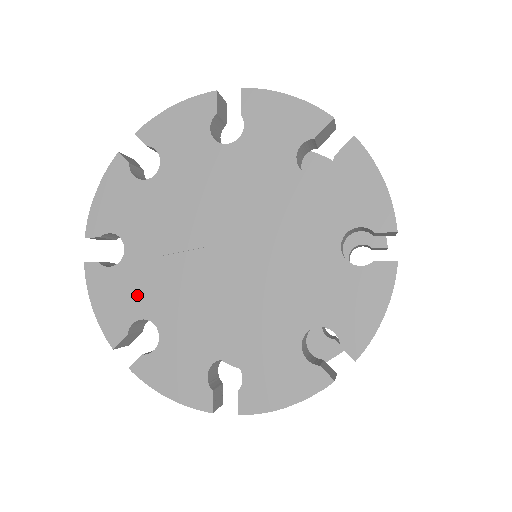
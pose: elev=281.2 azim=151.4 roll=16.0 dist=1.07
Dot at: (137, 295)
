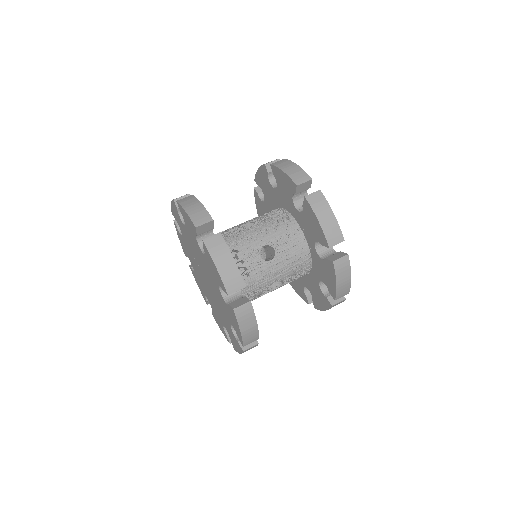
Dot at: (187, 252)
